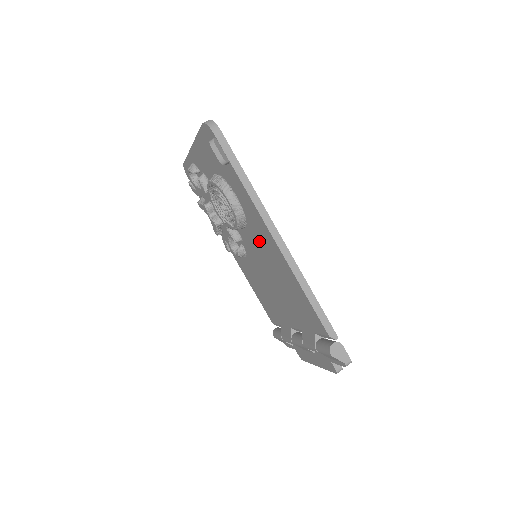
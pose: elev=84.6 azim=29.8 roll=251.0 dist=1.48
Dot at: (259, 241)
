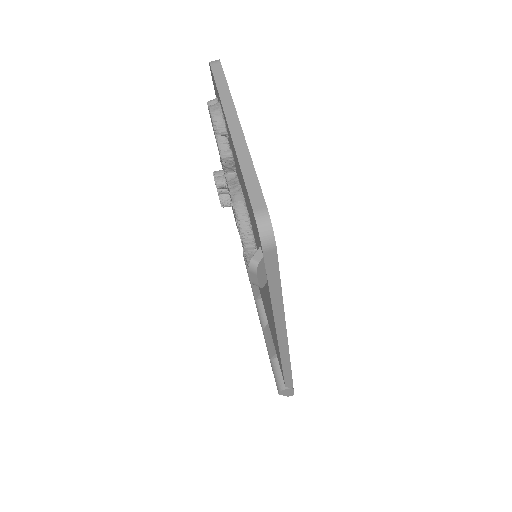
Dot at: occluded
